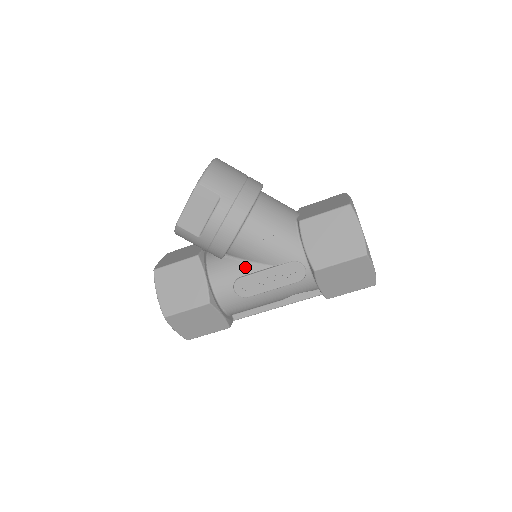
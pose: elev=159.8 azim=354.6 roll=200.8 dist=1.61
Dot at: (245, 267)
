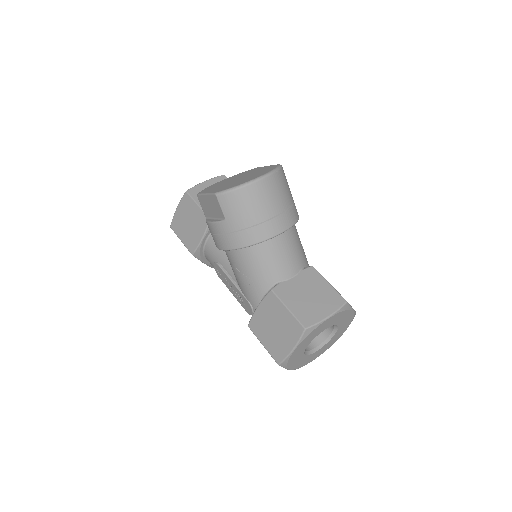
Dot at: (227, 263)
